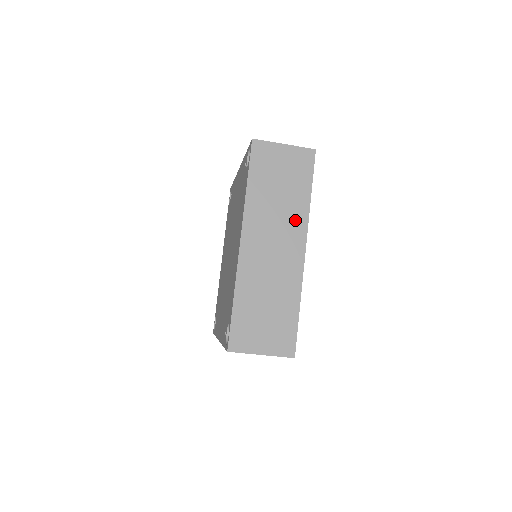
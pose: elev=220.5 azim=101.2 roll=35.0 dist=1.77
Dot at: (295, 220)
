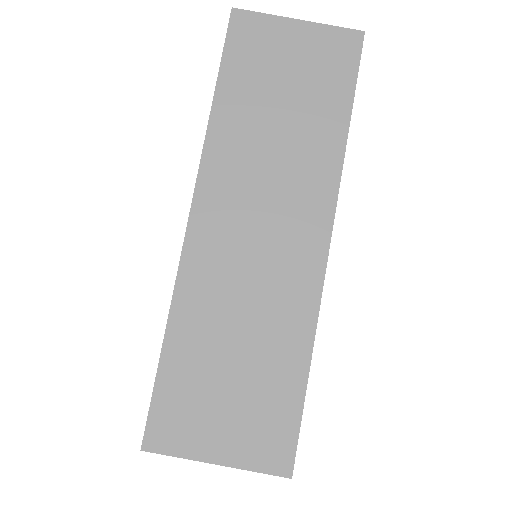
Dot at: occluded
